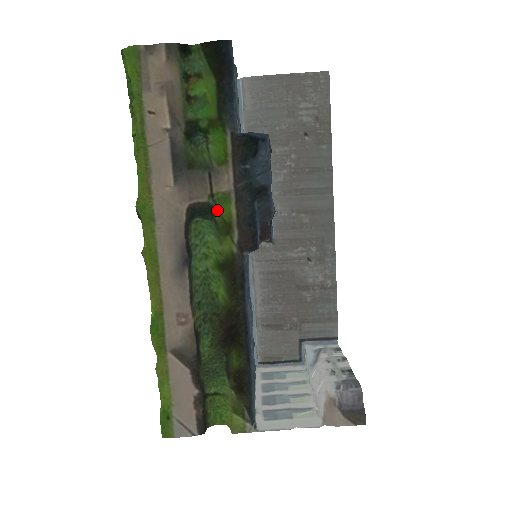
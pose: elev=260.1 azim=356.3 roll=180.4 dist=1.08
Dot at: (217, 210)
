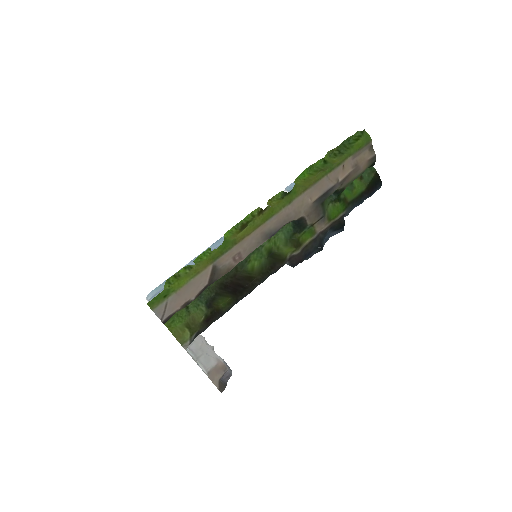
Dot at: (304, 232)
